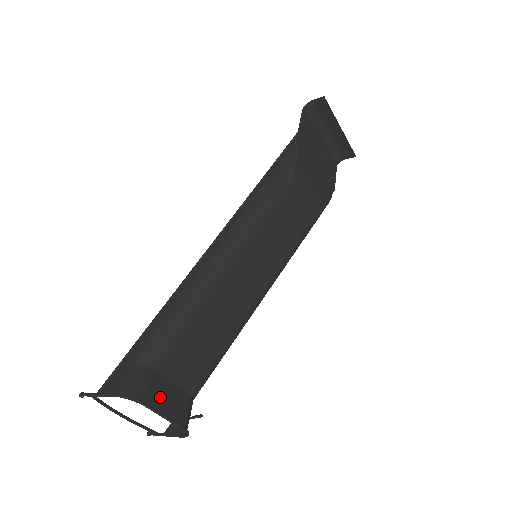
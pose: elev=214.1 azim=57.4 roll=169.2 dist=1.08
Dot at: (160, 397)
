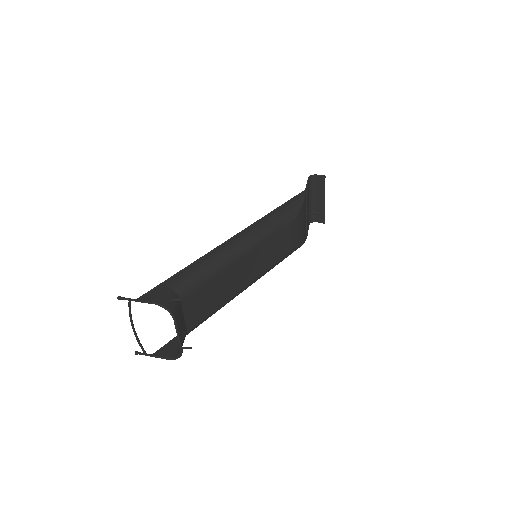
Dot at: (178, 319)
